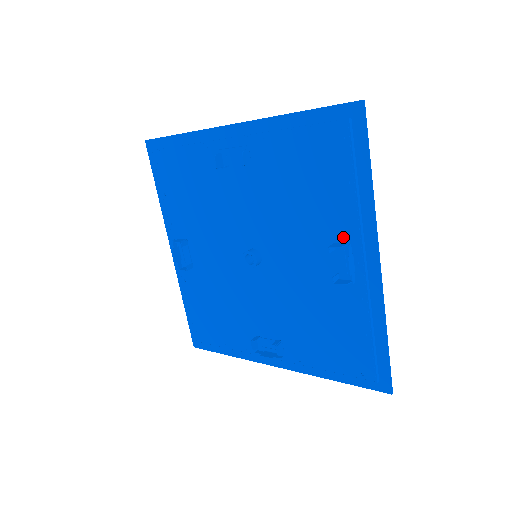
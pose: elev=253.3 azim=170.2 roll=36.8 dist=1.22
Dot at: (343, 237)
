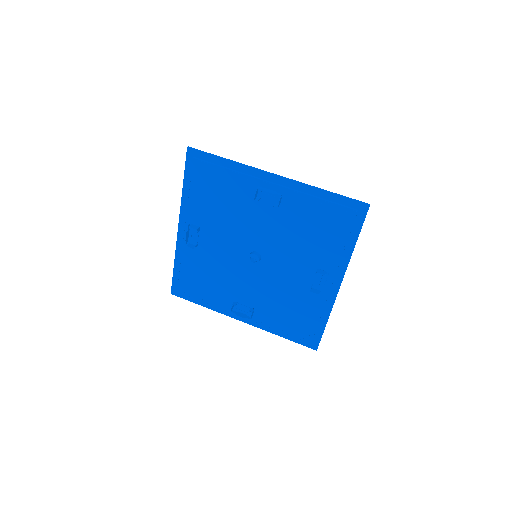
Dot at: (254, 190)
